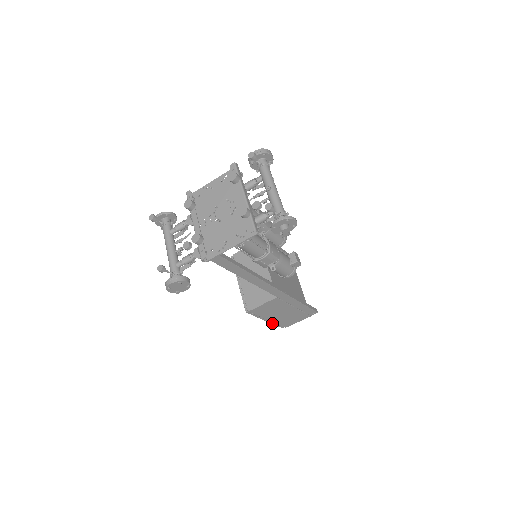
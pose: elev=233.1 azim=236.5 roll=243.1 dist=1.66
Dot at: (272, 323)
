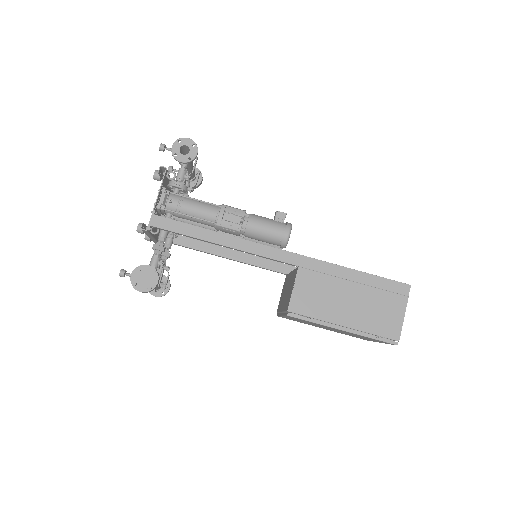
Dot at: (361, 335)
